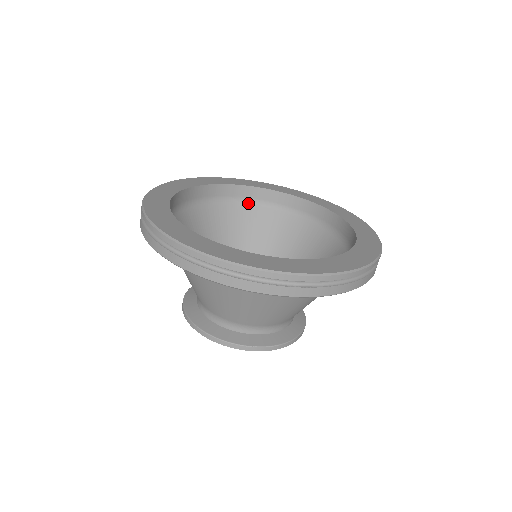
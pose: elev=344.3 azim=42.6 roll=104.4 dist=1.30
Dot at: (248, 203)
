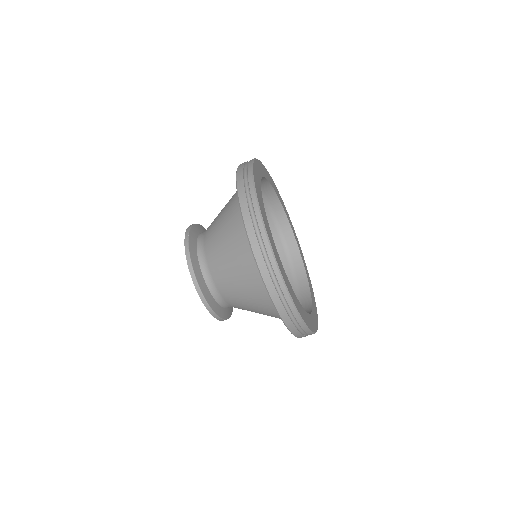
Dot at: occluded
